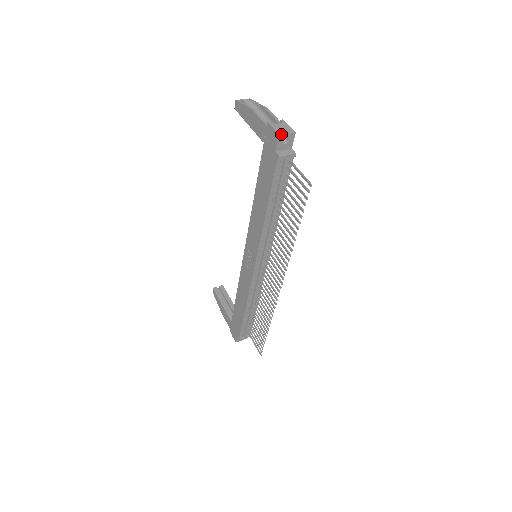
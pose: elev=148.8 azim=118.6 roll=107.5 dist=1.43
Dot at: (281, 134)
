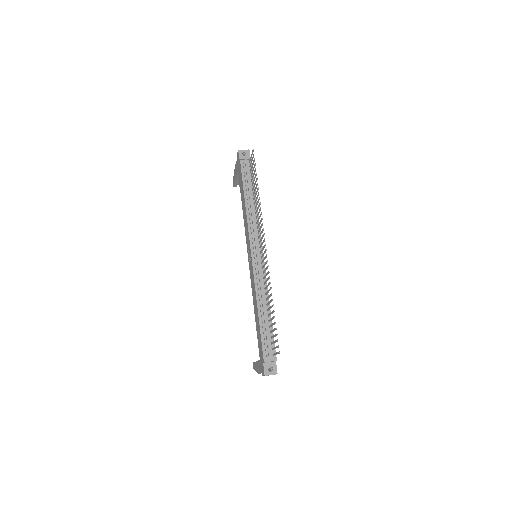
Dot at: (240, 150)
